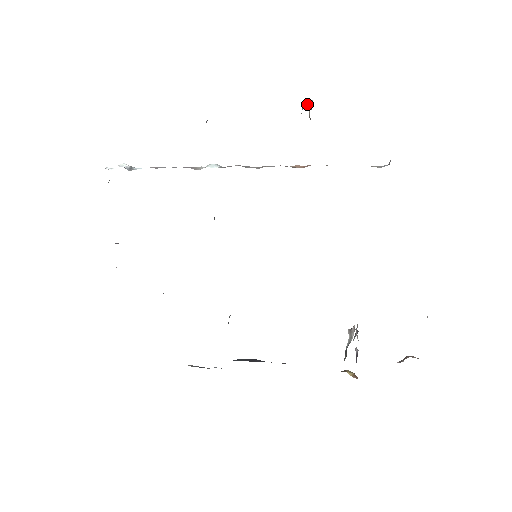
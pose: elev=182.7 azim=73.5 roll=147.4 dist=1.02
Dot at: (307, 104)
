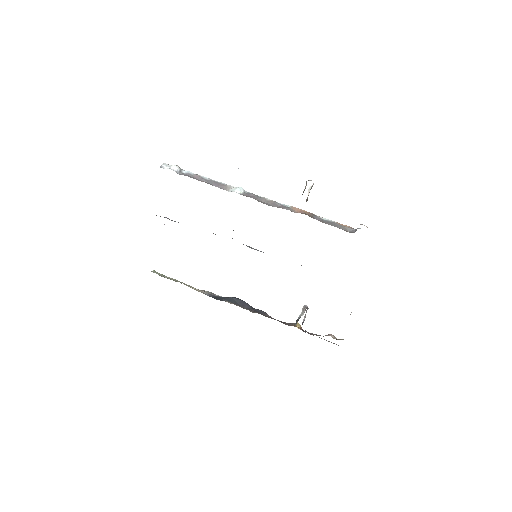
Dot at: (309, 187)
